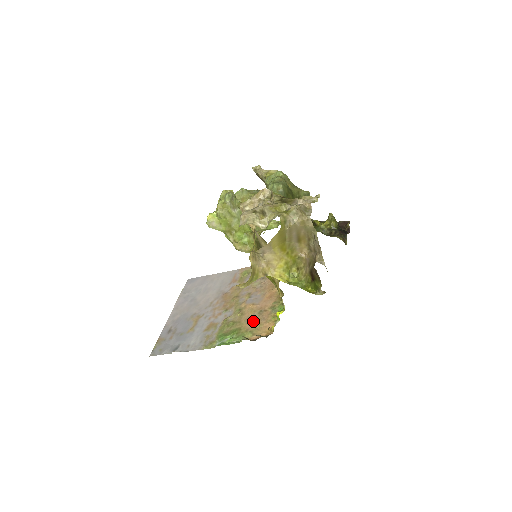
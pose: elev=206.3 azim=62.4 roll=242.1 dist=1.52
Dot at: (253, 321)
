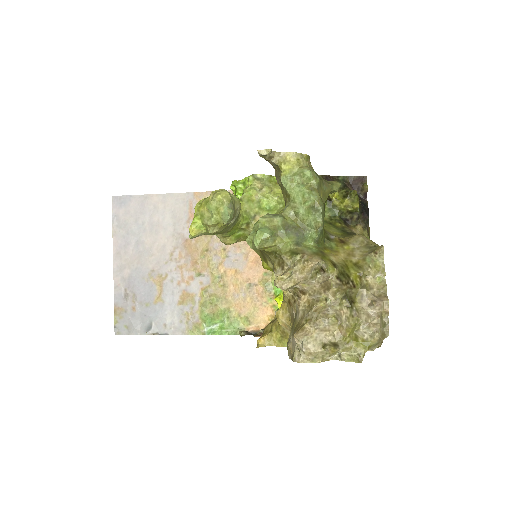
Dot at: (244, 300)
